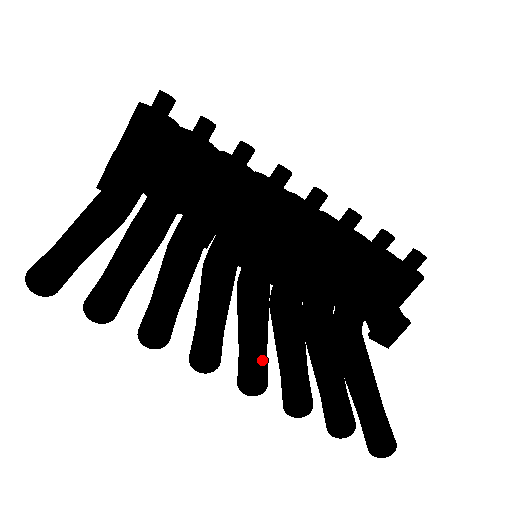
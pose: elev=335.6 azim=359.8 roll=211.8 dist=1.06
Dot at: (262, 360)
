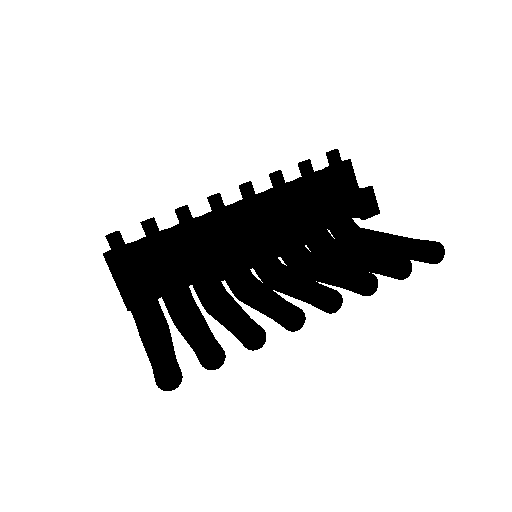
Dot at: (322, 287)
